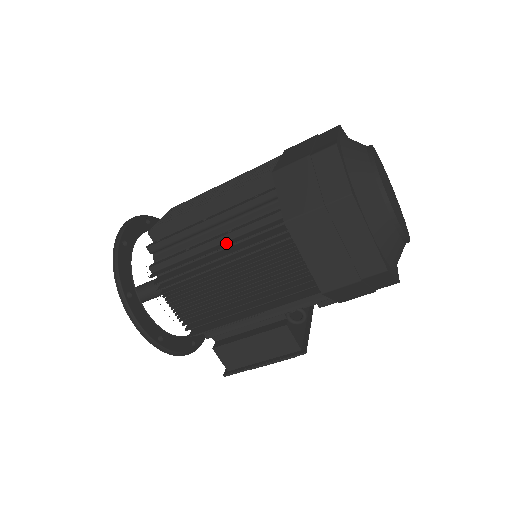
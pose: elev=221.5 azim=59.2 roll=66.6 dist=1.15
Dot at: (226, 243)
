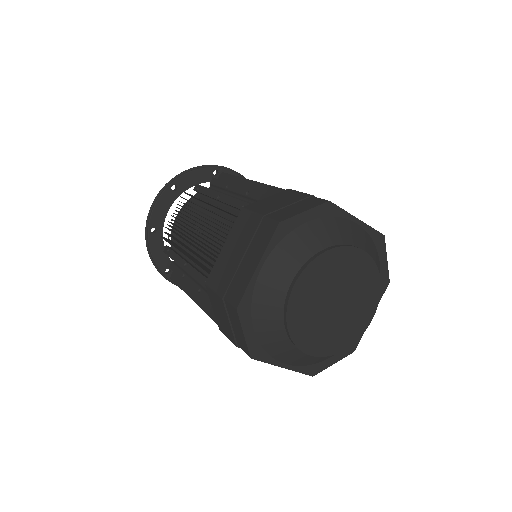
Dot at: (199, 299)
